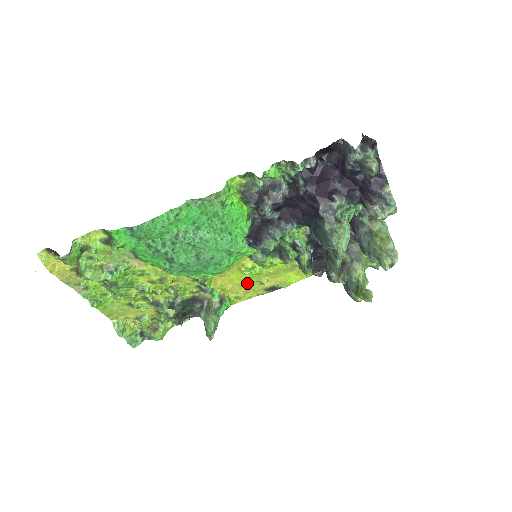
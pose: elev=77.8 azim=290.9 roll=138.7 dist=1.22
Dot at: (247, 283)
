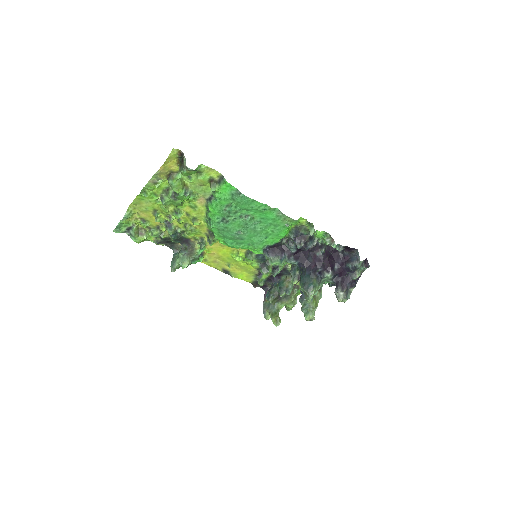
Dot at: (223, 259)
